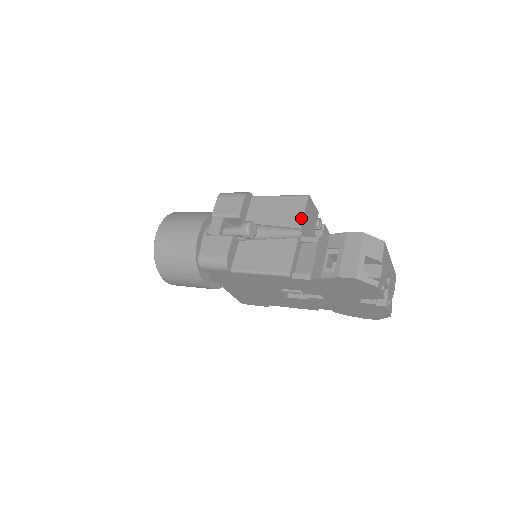
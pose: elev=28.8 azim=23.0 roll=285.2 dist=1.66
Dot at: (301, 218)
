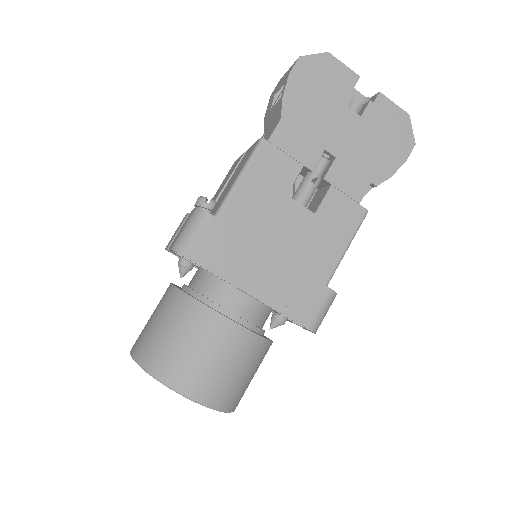
Dot at: (240, 157)
